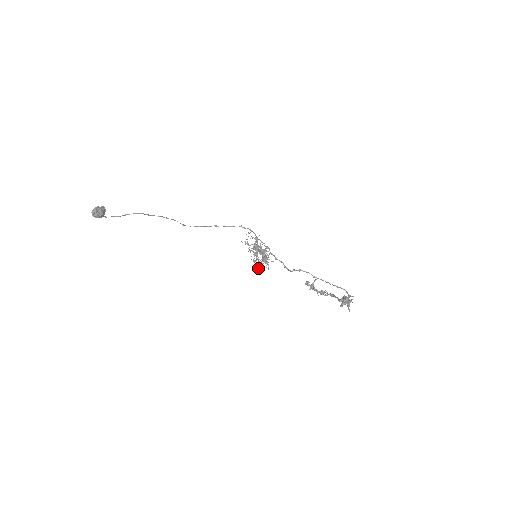
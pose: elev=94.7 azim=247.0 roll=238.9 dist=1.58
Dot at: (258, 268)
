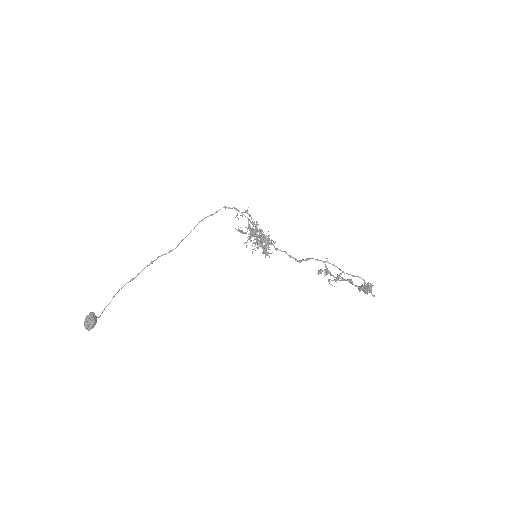
Dot at: (265, 256)
